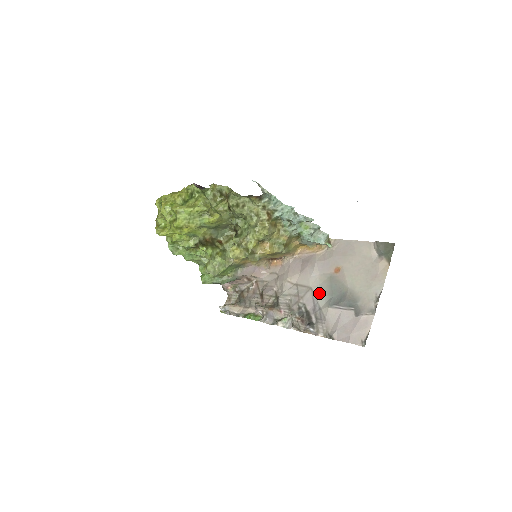
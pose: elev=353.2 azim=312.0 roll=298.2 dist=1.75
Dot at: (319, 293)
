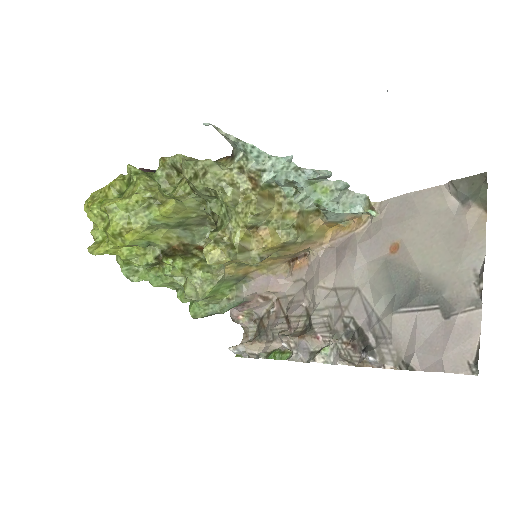
Dot at: (372, 293)
